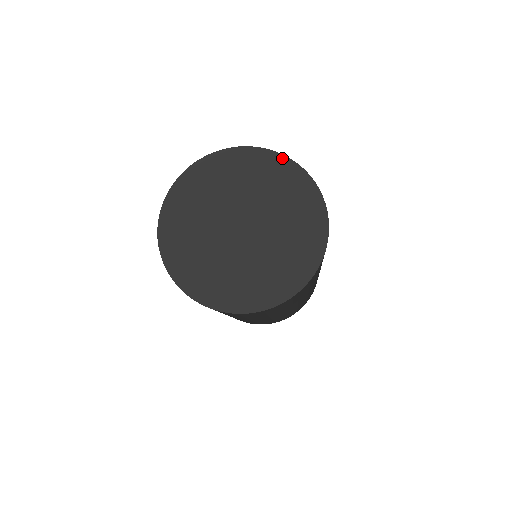
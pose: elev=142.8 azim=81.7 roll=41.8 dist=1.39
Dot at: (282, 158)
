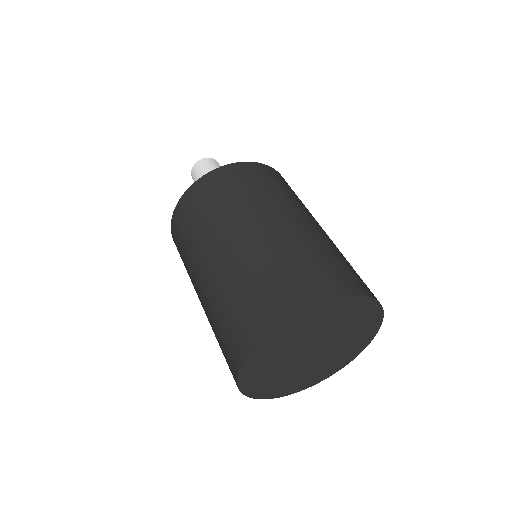
Dot at: (356, 298)
